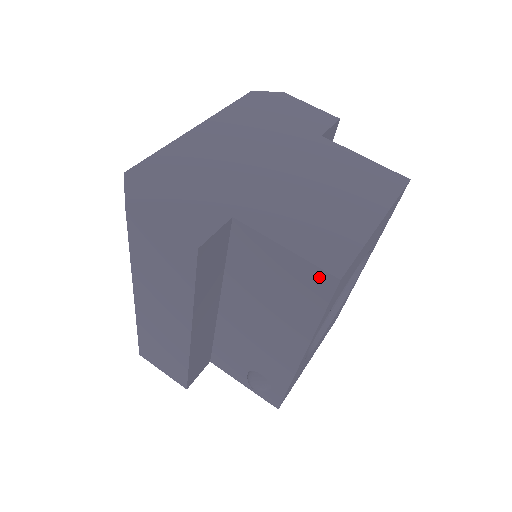
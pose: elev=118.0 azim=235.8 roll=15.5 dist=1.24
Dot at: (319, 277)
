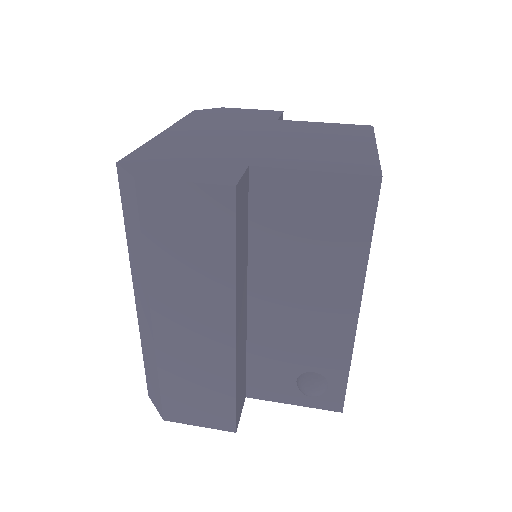
Dot at: (359, 187)
